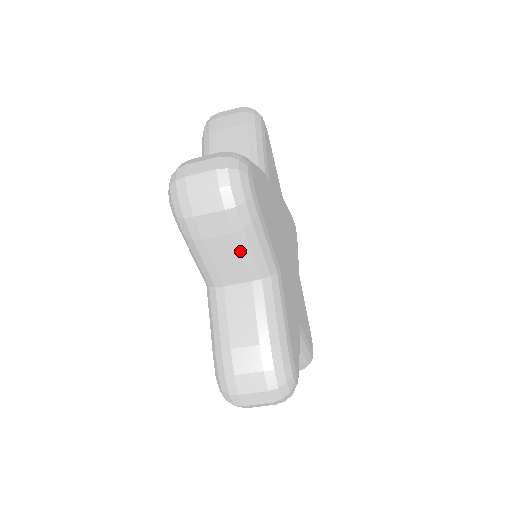
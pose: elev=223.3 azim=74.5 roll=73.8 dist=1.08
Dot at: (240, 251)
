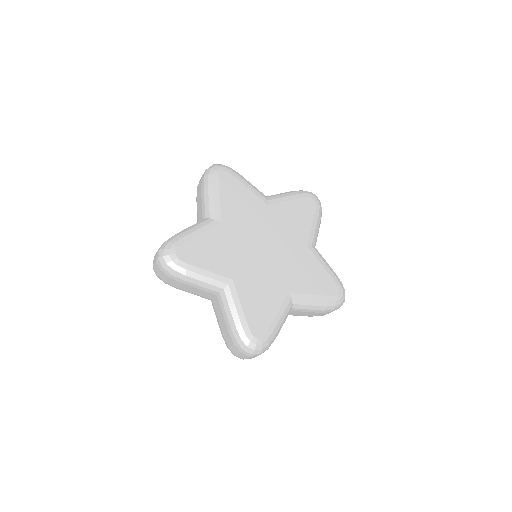
Dot at: (195, 287)
